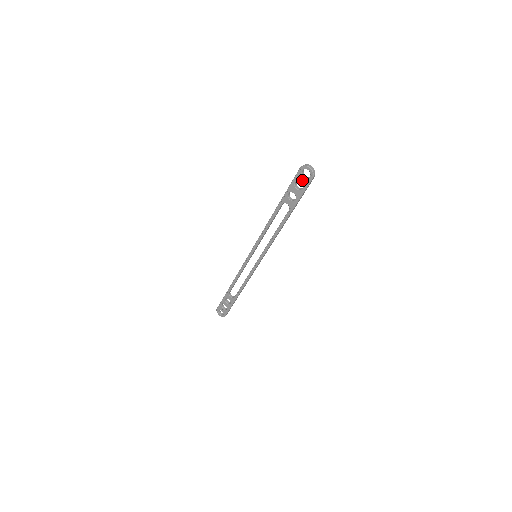
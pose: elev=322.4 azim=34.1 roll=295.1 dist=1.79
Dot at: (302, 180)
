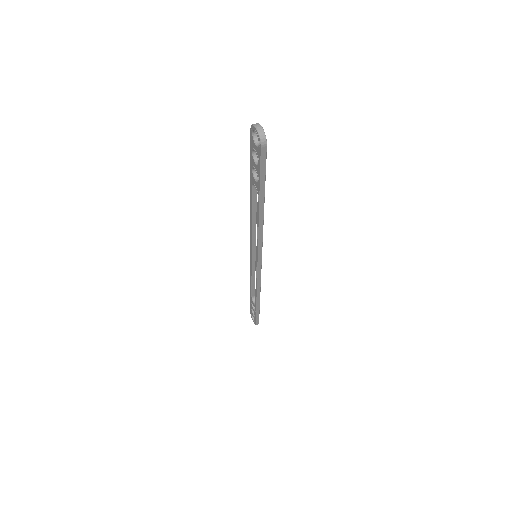
Dot at: (256, 149)
